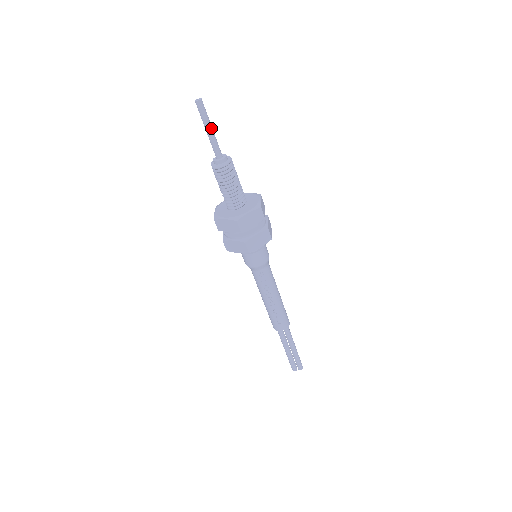
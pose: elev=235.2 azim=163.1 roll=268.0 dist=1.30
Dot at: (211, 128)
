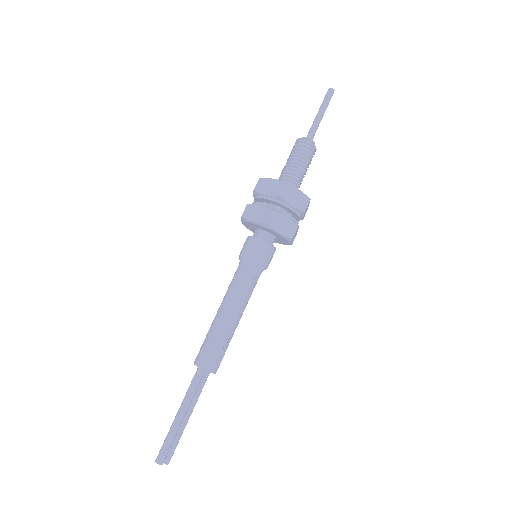
Dot at: (323, 115)
